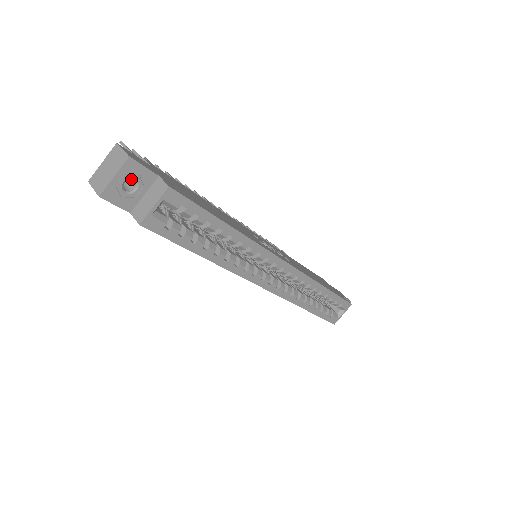
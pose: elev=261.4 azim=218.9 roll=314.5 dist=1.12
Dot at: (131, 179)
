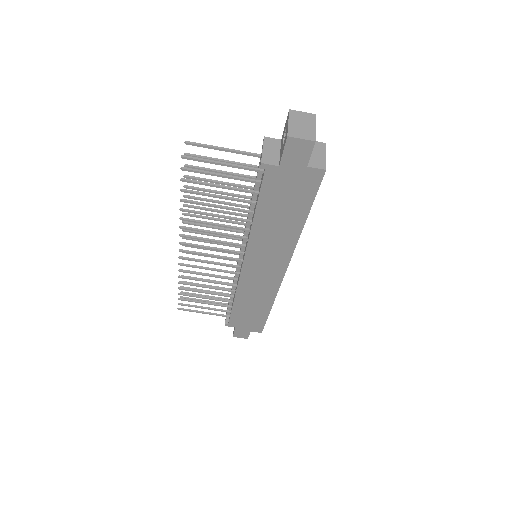
Dot at: occluded
